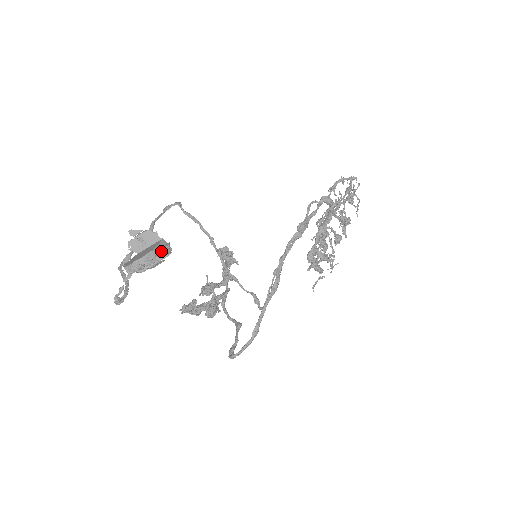
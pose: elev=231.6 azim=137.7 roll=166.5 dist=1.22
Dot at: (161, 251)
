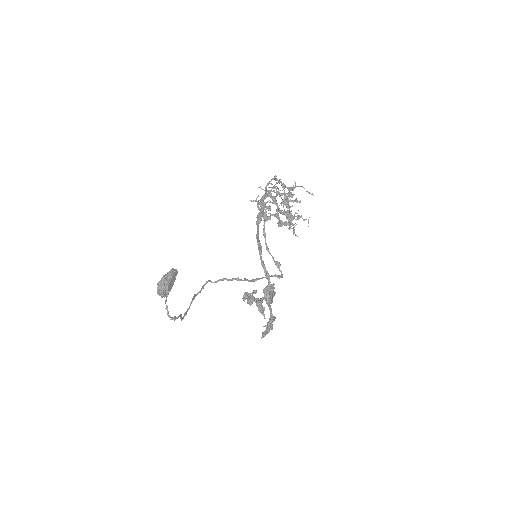
Dot at: (169, 272)
